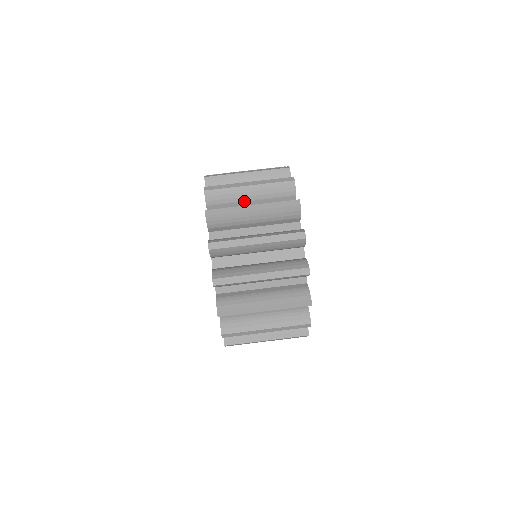
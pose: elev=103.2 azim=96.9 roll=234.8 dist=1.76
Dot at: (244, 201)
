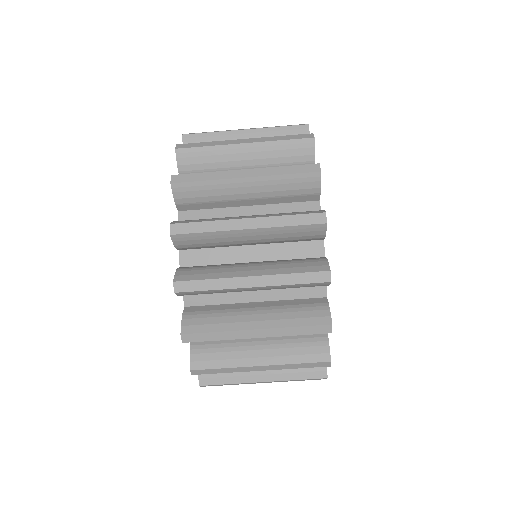
Dot at: (236, 200)
